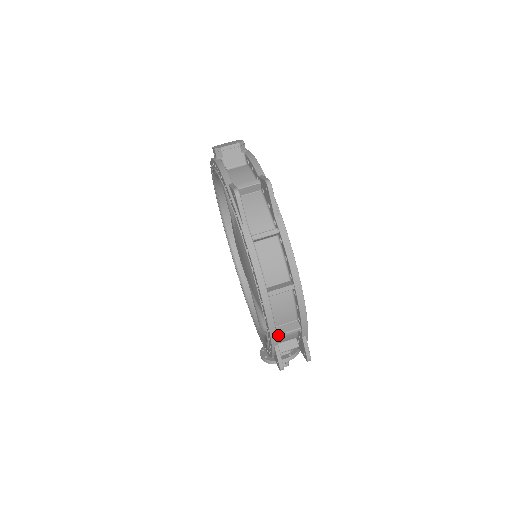
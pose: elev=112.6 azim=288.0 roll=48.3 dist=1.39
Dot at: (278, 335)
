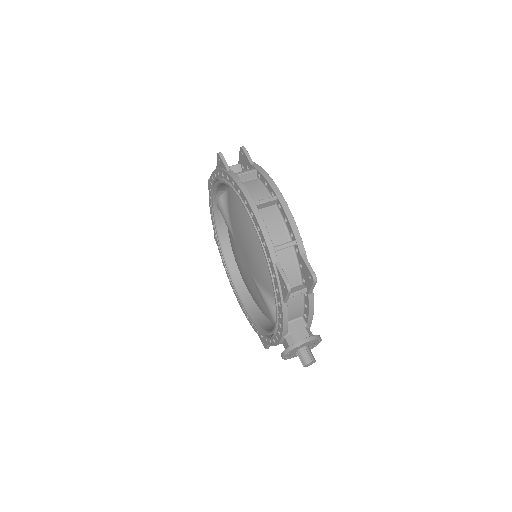
Dot at: (275, 247)
